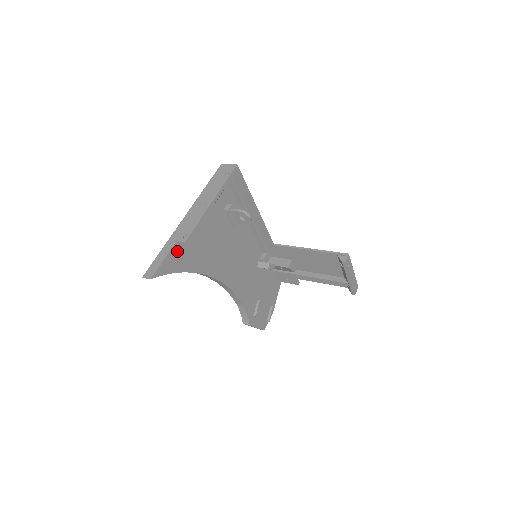
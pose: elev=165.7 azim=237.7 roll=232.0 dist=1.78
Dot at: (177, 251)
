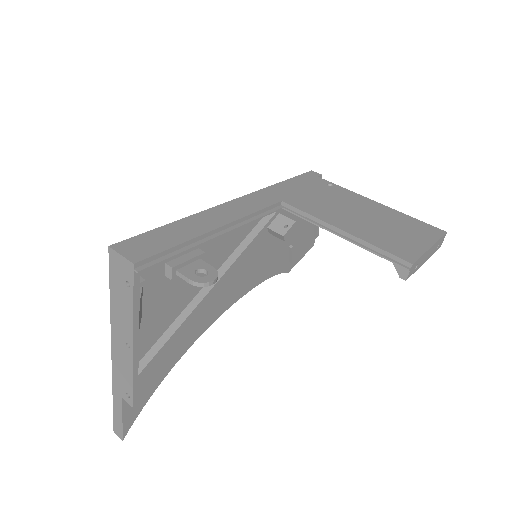
Dot at: occluded
